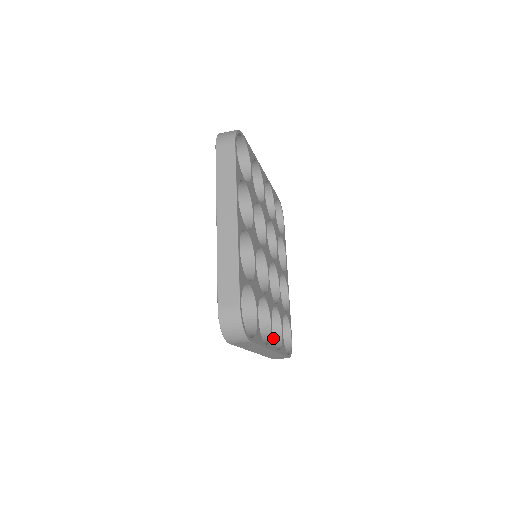
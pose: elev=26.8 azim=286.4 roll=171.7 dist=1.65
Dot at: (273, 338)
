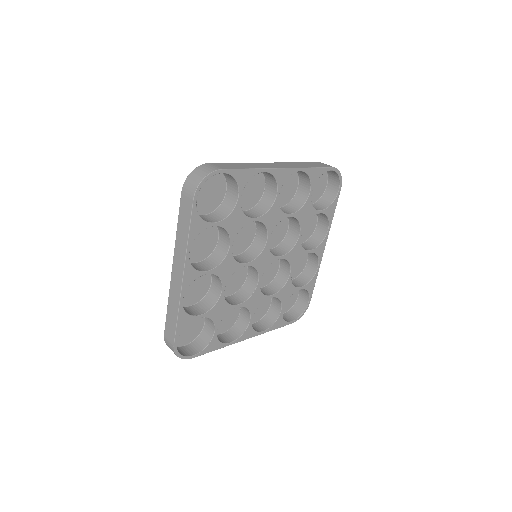
Dot at: occluded
